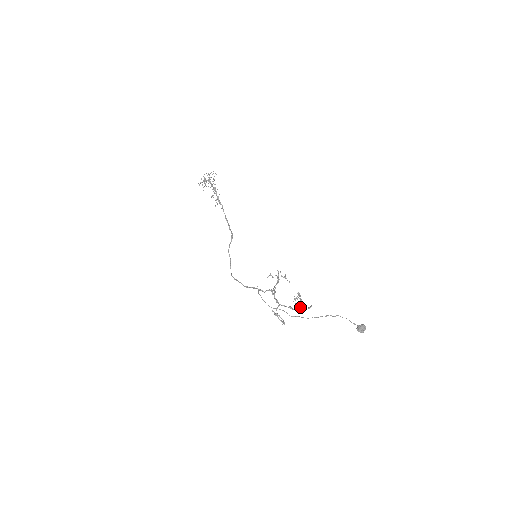
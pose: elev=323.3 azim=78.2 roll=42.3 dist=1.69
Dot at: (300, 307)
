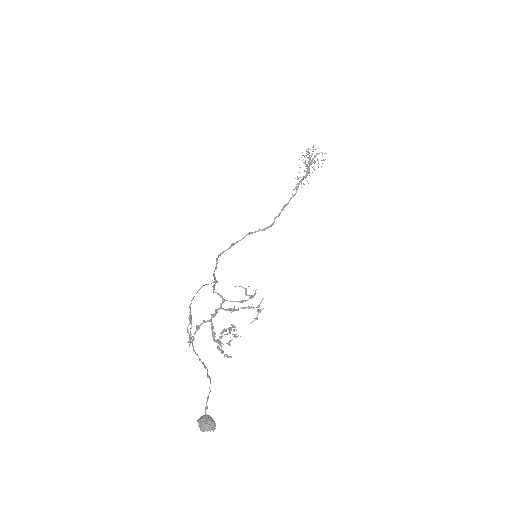
Dot at: (219, 343)
